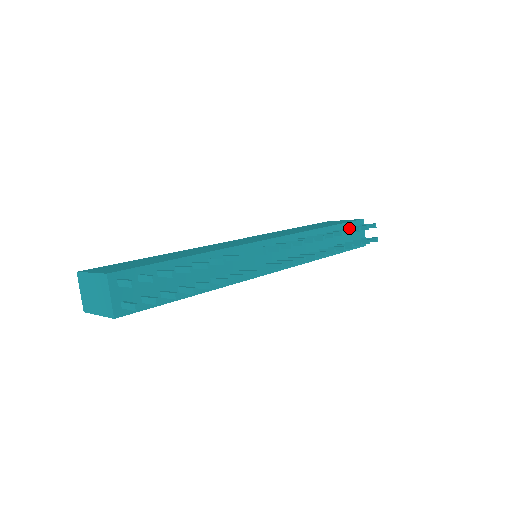
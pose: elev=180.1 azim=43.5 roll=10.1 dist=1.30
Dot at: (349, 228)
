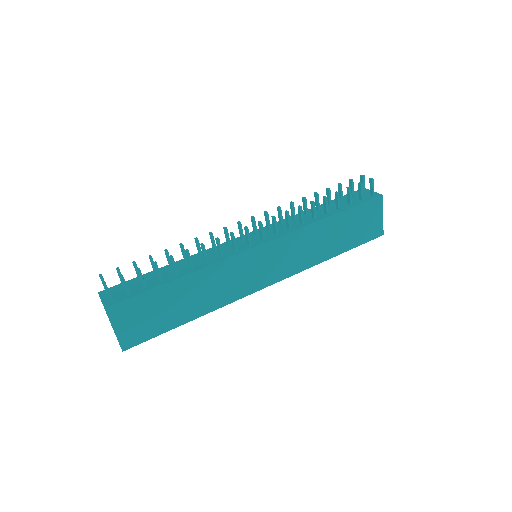
Dot at: occluded
